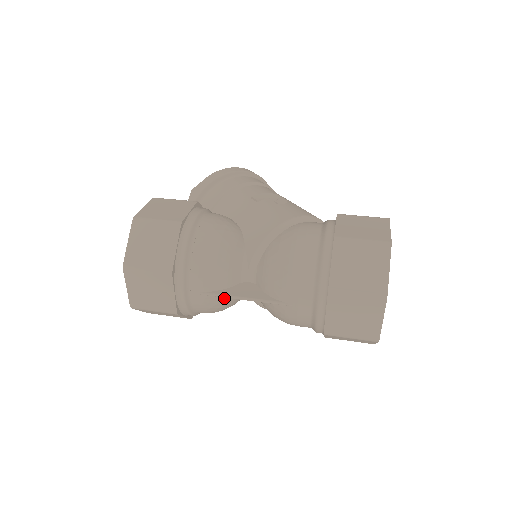
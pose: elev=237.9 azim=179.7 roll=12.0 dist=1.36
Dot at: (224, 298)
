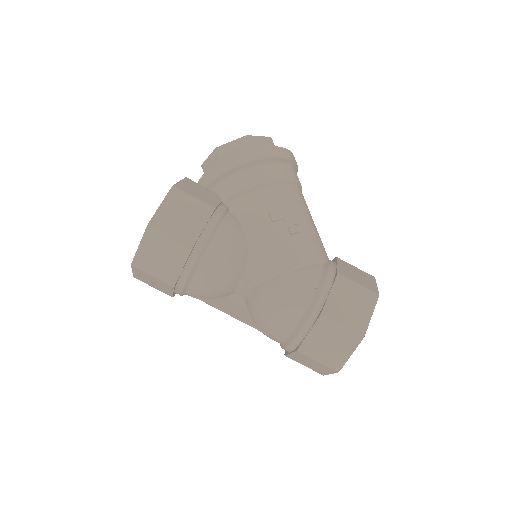
Dot at: occluded
